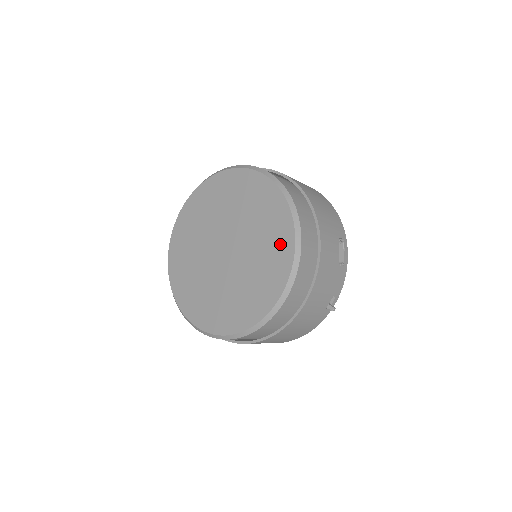
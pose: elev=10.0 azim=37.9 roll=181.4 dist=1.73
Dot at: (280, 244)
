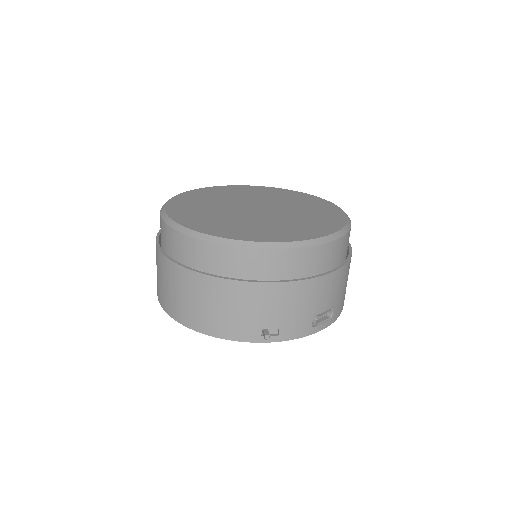
Dot at: (311, 230)
